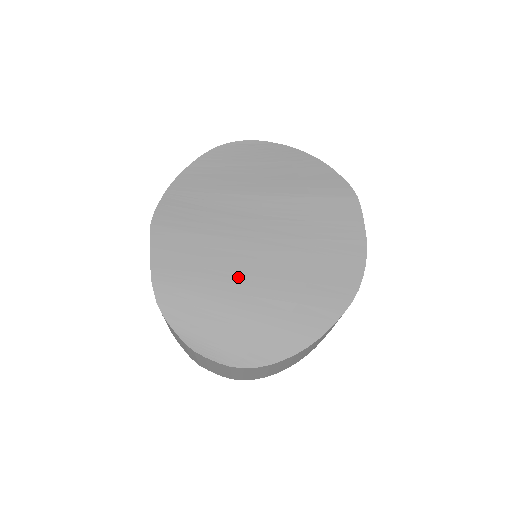
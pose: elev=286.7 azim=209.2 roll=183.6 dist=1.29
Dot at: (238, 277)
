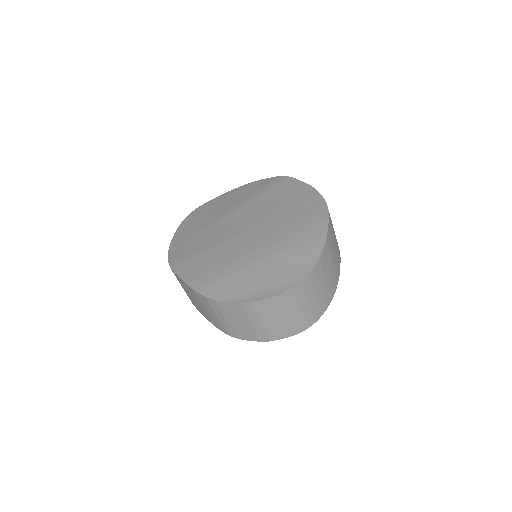
Dot at: (248, 250)
